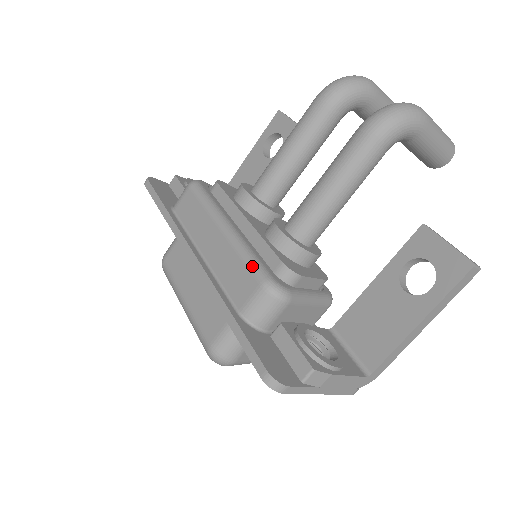
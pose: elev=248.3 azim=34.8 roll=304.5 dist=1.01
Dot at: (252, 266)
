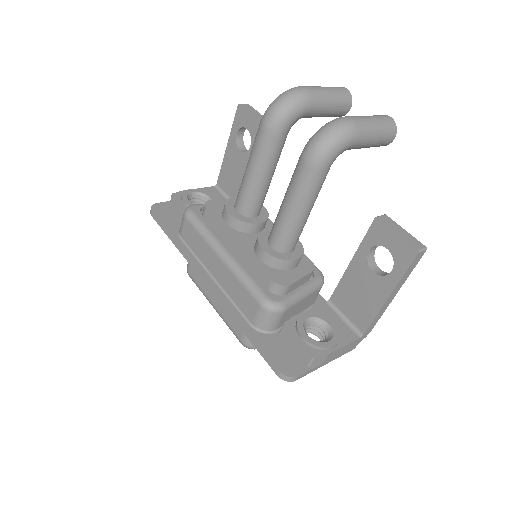
Dot at: (250, 290)
